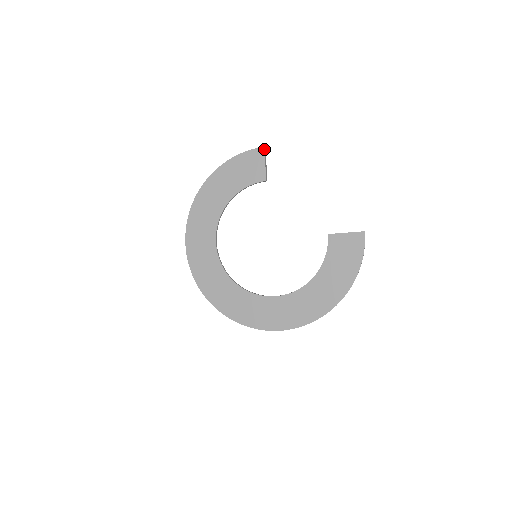
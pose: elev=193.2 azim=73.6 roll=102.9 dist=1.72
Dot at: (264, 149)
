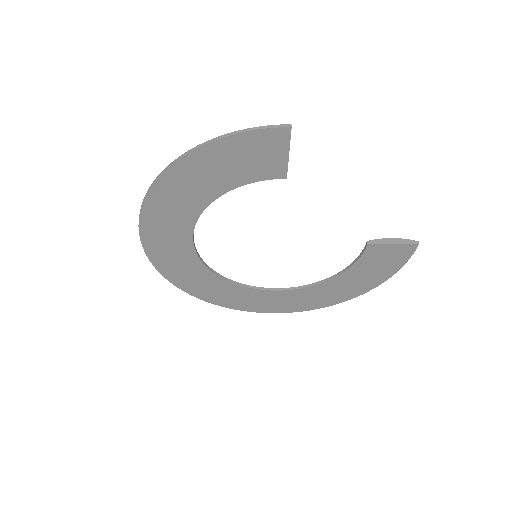
Dot at: (290, 130)
